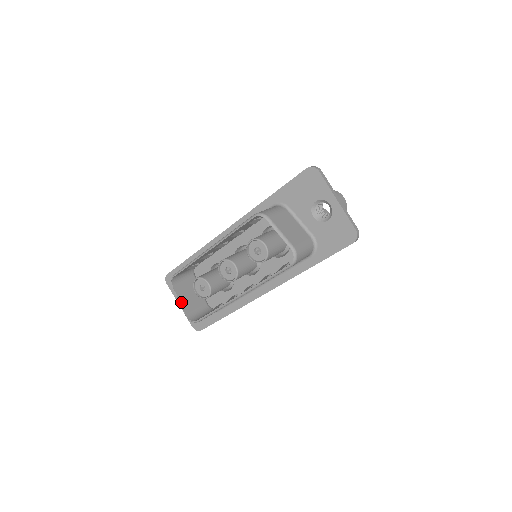
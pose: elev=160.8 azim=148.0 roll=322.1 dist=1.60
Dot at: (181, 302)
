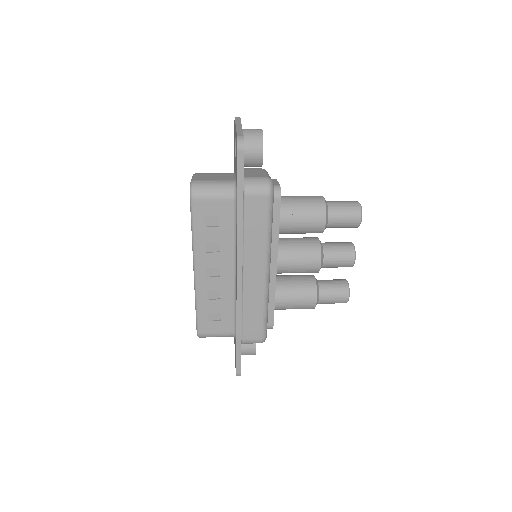
Dot at: occluded
